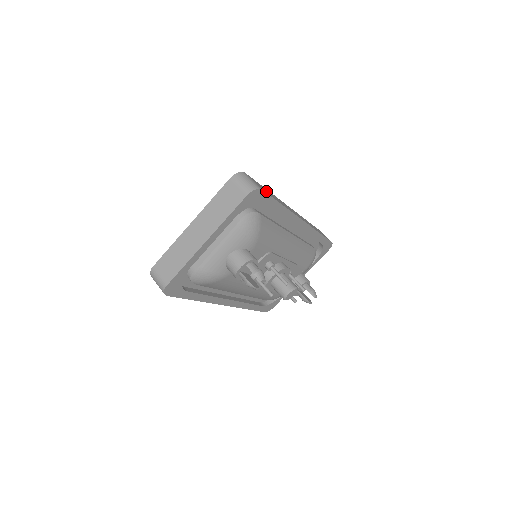
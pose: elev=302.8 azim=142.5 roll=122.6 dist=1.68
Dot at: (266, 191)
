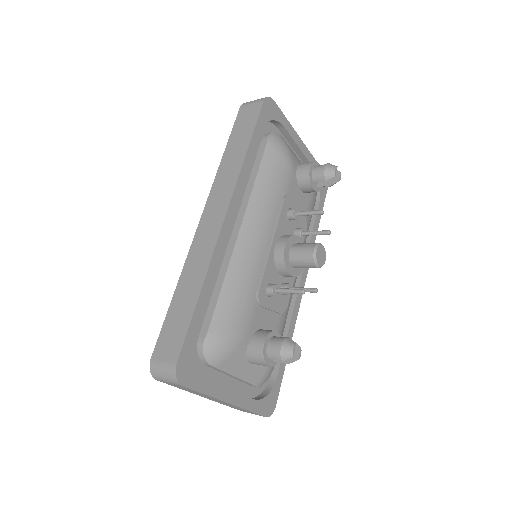
Dot at: occluded
